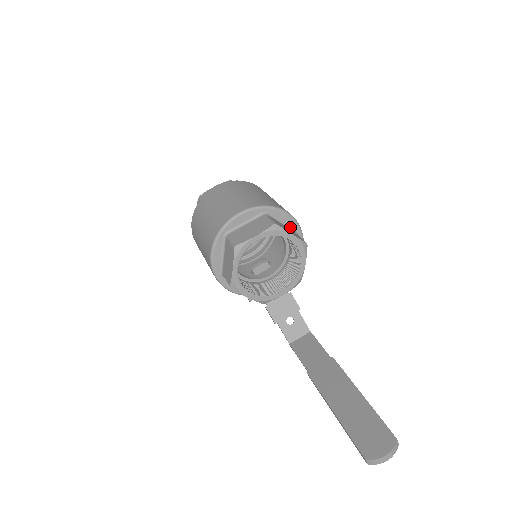
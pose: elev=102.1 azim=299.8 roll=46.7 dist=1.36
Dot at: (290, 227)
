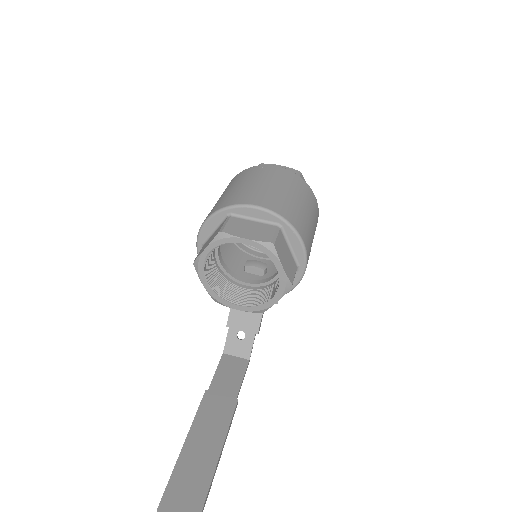
Dot at: (296, 257)
